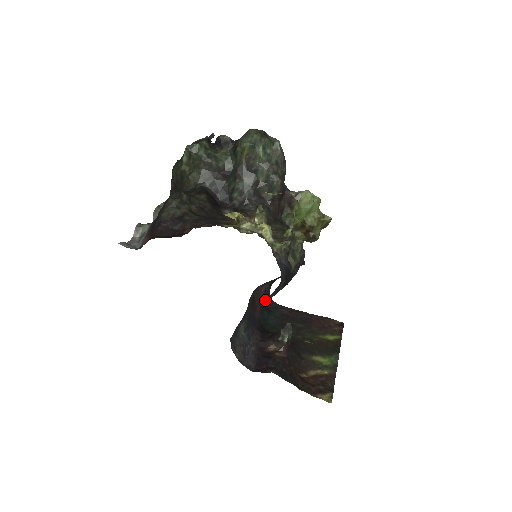
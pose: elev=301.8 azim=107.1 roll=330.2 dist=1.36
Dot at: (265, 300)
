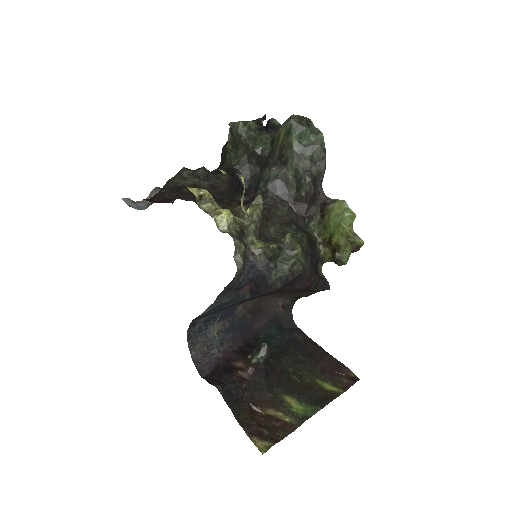
Dot at: (281, 316)
